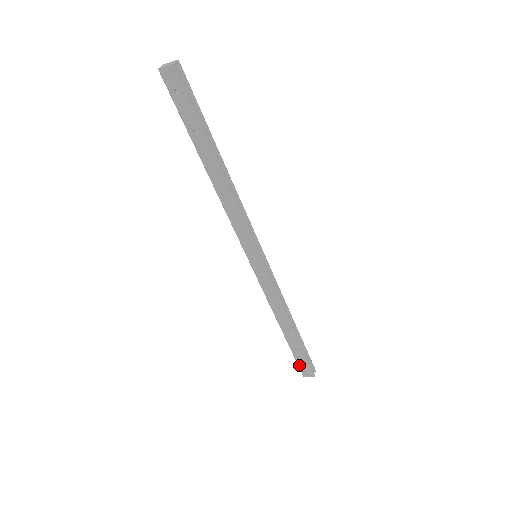
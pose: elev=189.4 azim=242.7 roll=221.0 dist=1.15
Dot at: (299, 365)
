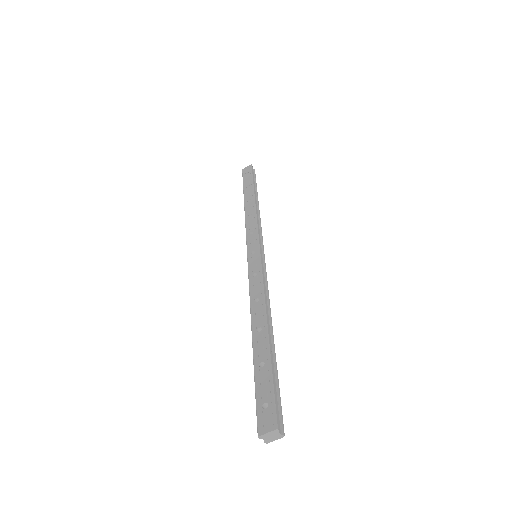
Dot at: (258, 404)
